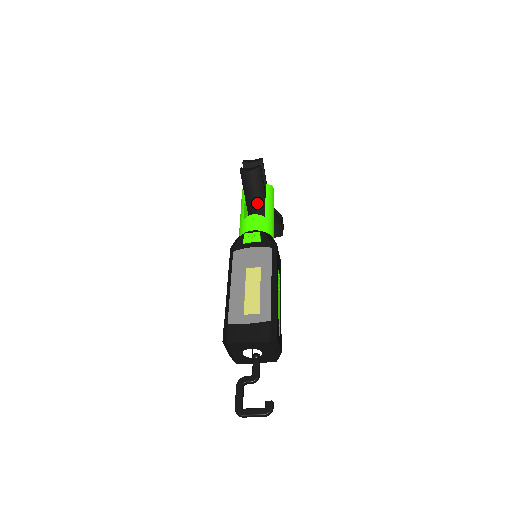
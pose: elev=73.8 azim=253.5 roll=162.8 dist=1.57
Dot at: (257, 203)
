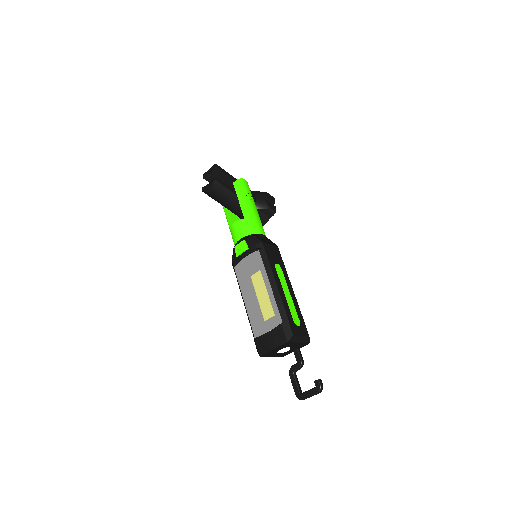
Dot at: (235, 205)
